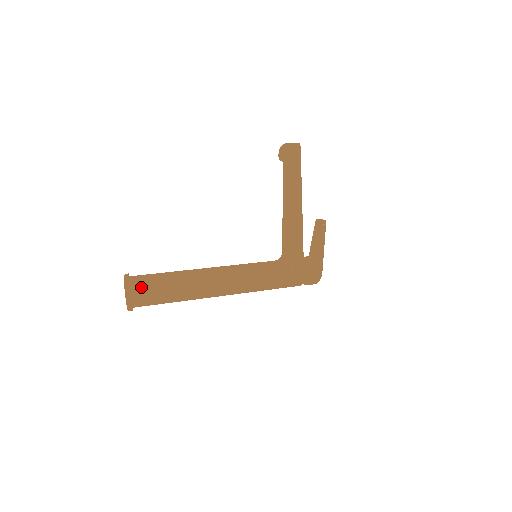
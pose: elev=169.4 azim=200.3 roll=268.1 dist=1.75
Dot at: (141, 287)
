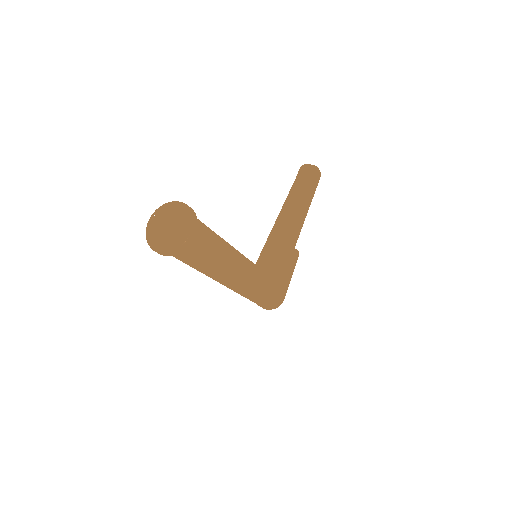
Dot at: (201, 229)
